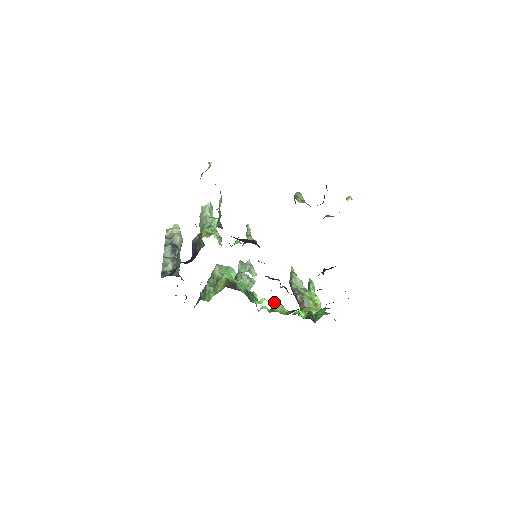
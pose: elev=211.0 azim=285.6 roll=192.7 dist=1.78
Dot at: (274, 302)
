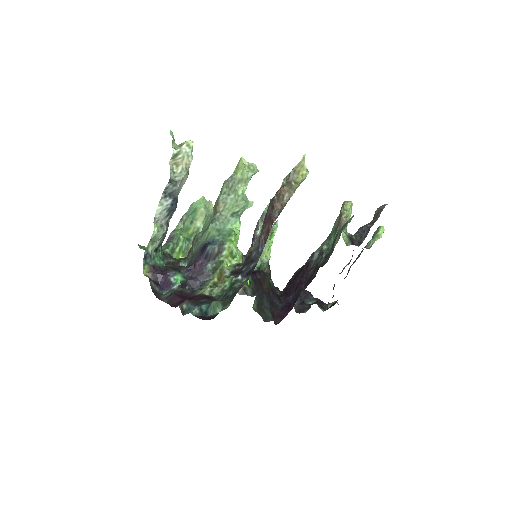
Dot at: occluded
